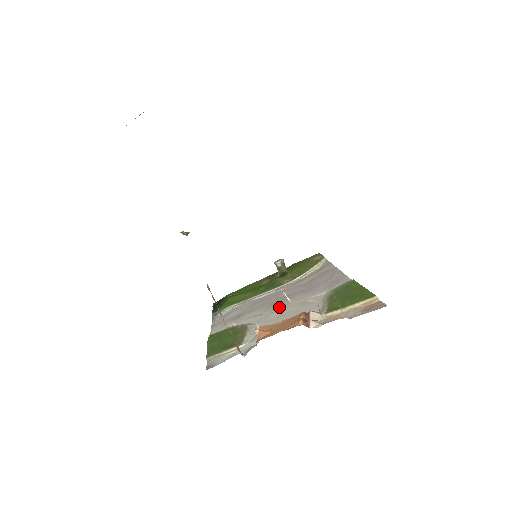
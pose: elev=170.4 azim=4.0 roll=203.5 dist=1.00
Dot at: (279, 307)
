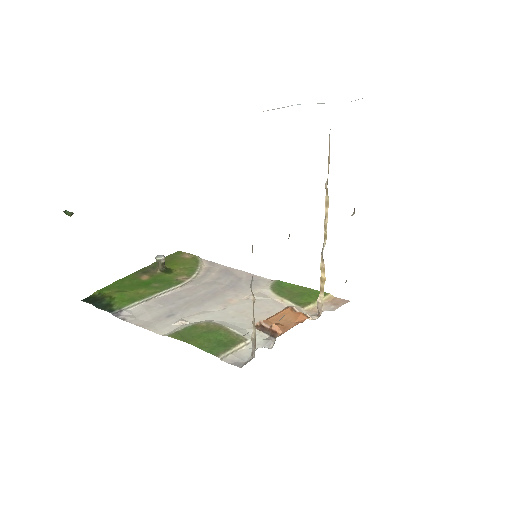
Dot at: (223, 304)
